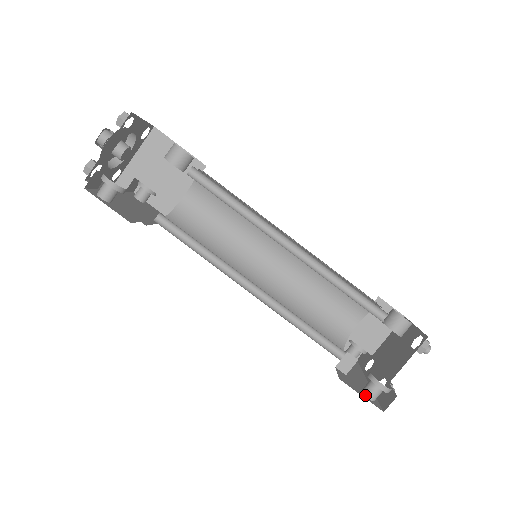
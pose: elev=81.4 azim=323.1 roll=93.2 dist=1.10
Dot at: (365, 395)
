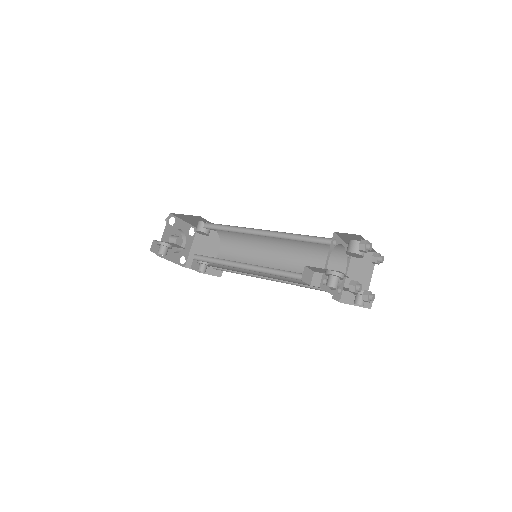
Dot at: occluded
